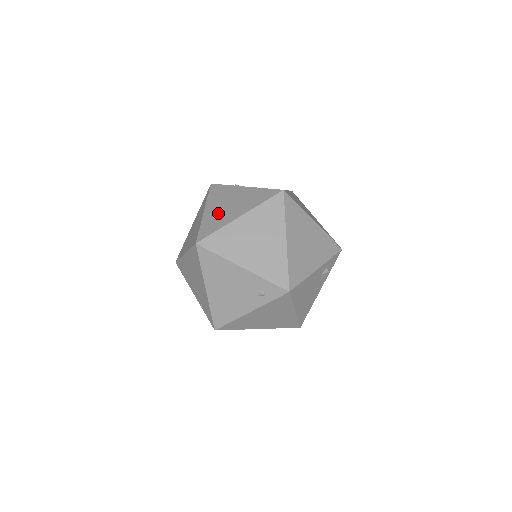
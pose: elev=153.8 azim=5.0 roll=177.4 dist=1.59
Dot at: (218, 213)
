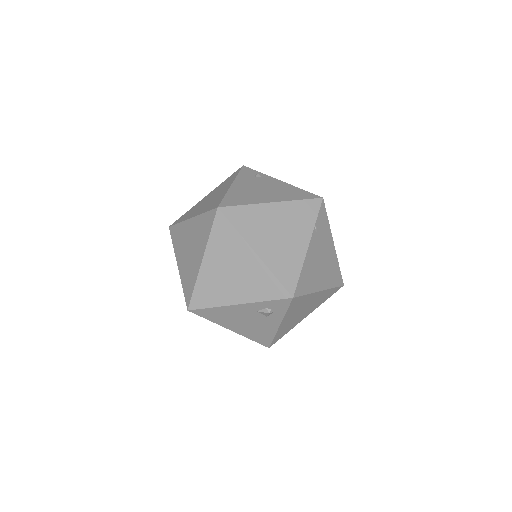
Dot at: (200, 204)
